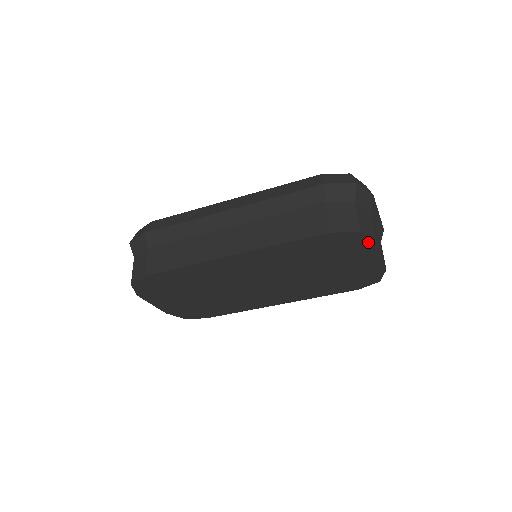
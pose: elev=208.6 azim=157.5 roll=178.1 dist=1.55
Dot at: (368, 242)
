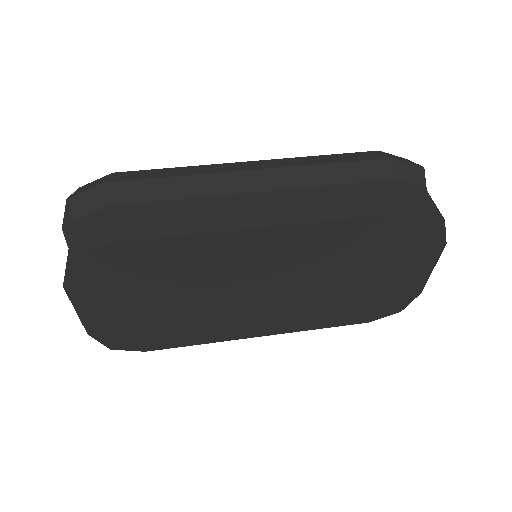
Dot at: (438, 240)
